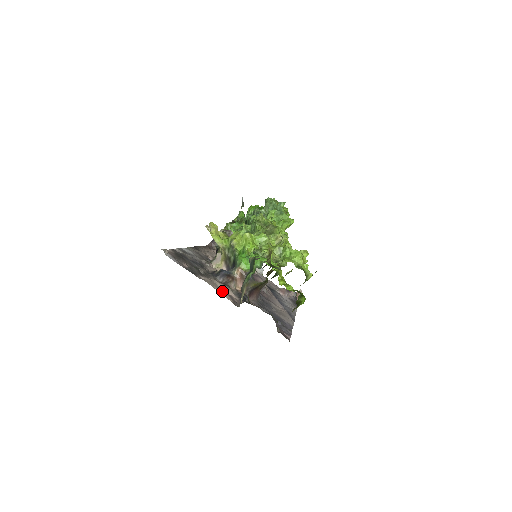
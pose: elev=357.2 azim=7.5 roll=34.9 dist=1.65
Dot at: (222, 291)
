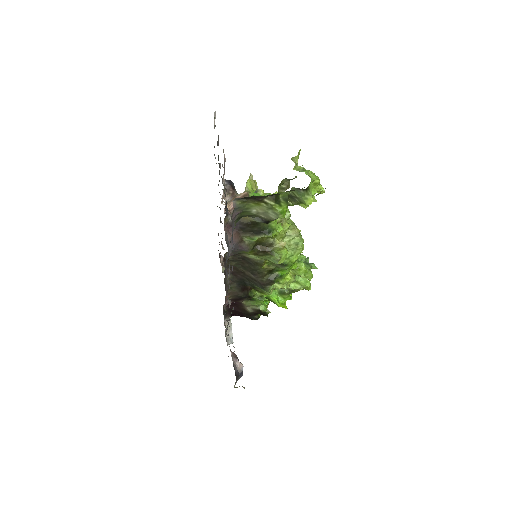
Dot at: occluded
